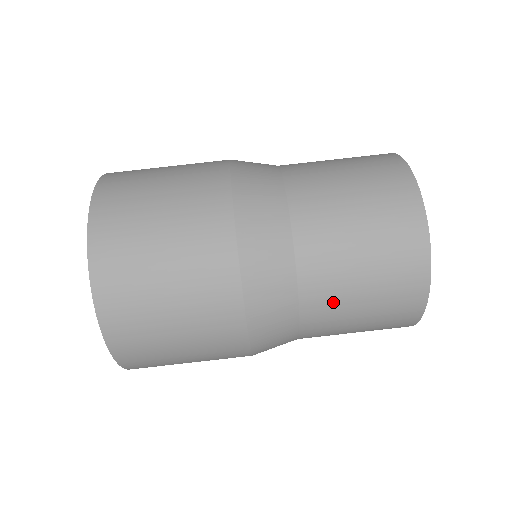
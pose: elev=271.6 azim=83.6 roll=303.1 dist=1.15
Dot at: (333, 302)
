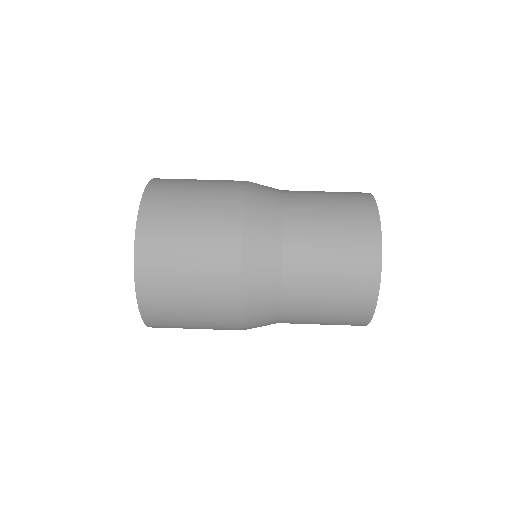
Dot at: (308, 262)
